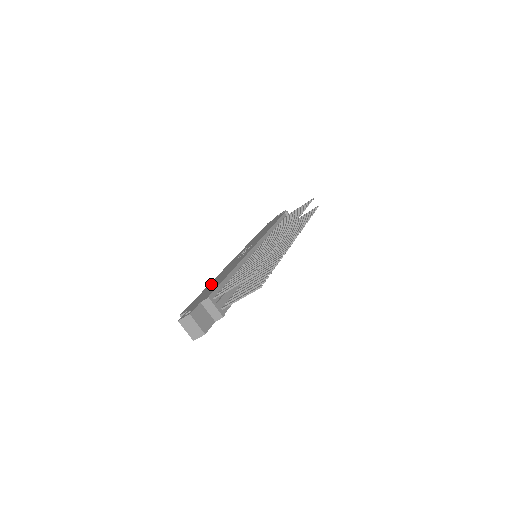
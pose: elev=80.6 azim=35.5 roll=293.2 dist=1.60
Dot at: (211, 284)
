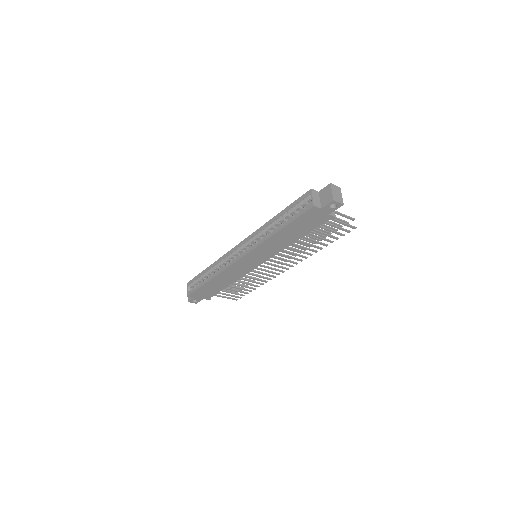
Dot at: occluded
